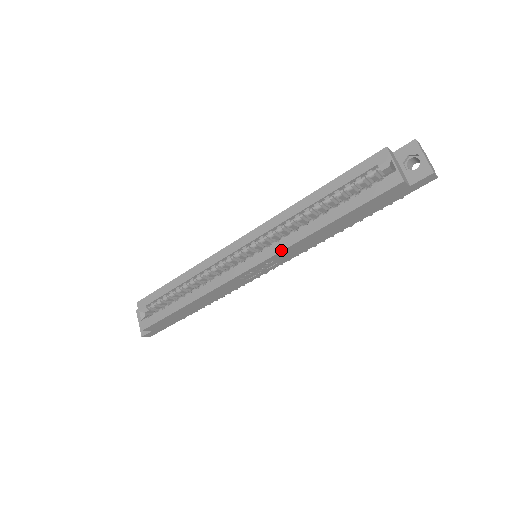
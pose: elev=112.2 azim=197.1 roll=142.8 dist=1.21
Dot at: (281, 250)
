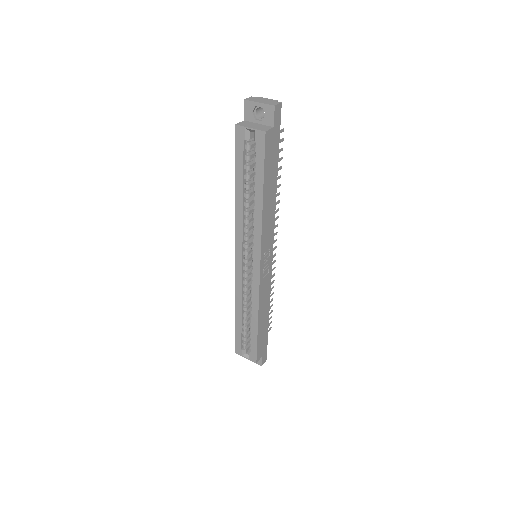
Dot at: (260, 240)
